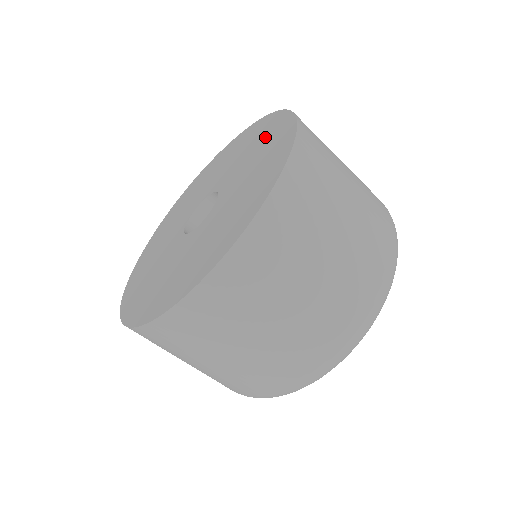
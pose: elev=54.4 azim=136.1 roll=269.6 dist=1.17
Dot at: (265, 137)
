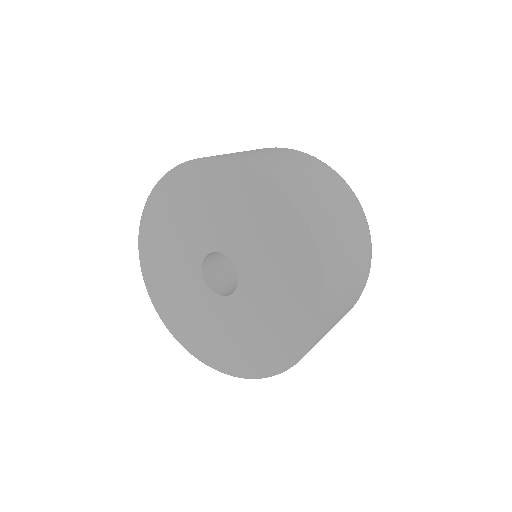
Dot at: (286, 249)
